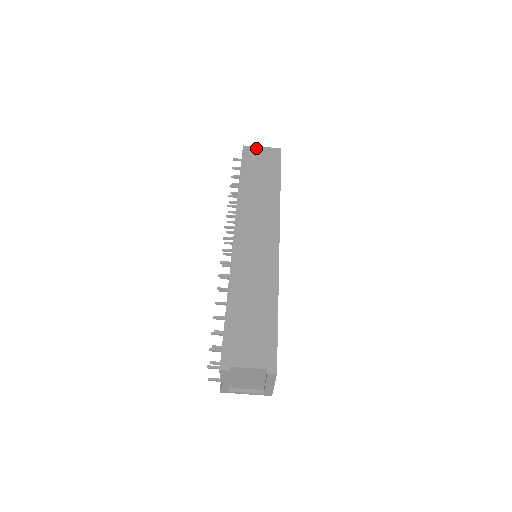
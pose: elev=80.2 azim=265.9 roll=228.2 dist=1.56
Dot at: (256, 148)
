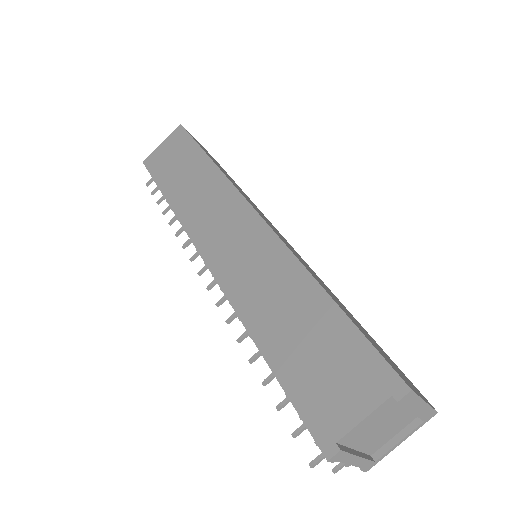
Dot at: (156, 150)
